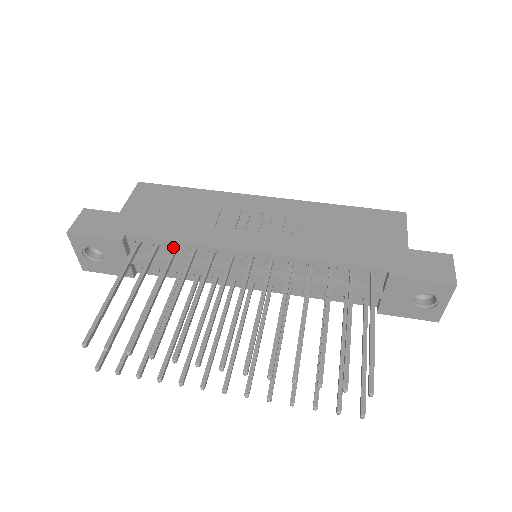
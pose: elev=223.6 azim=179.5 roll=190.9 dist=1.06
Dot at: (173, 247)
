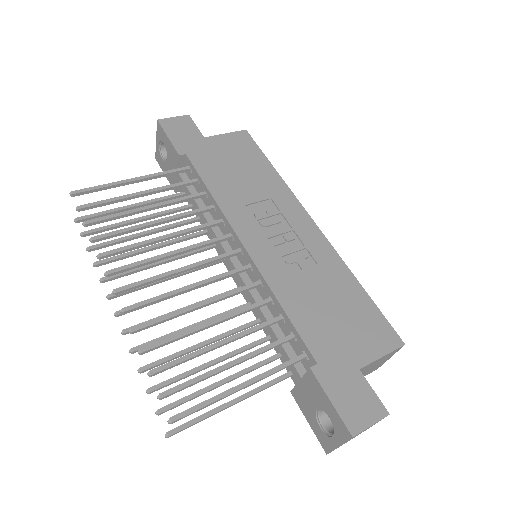
Dot at: (204, 191)
